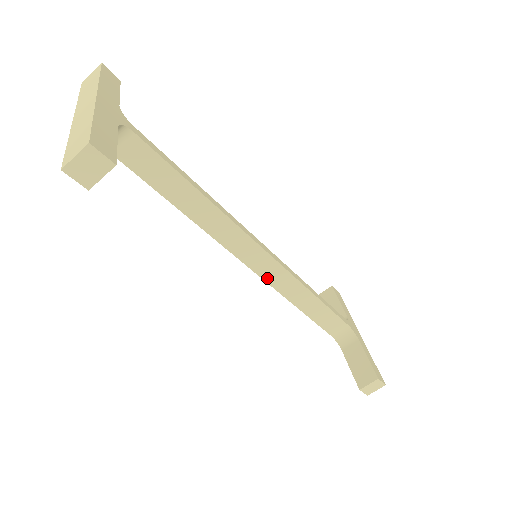
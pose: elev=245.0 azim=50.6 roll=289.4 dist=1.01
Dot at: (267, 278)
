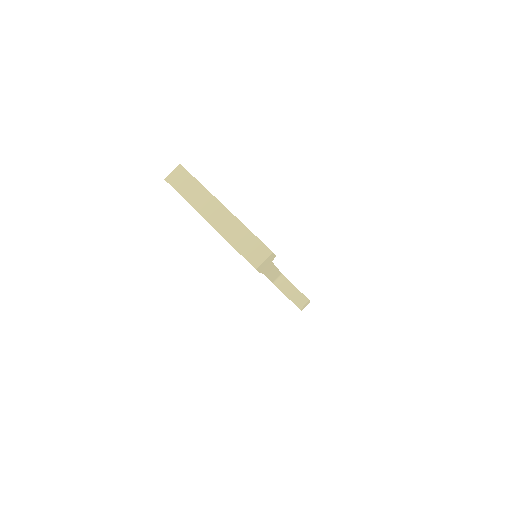
Dot at: occluded
